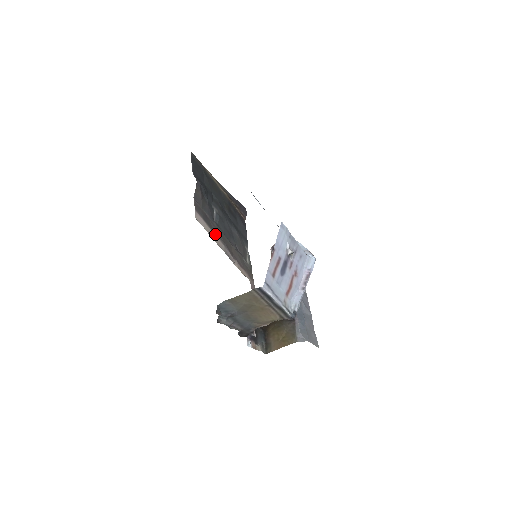
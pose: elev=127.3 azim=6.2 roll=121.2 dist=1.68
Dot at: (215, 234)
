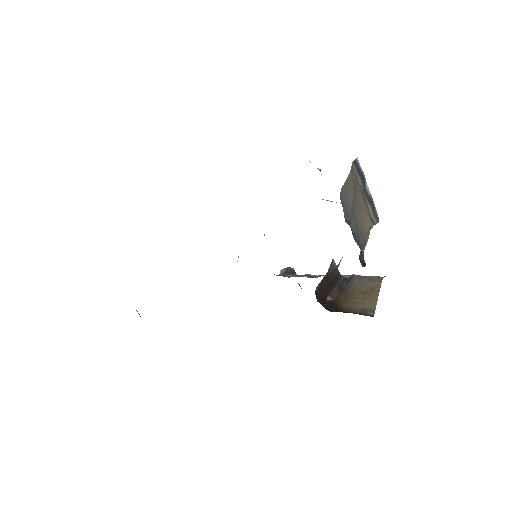
Dot at: occluded
